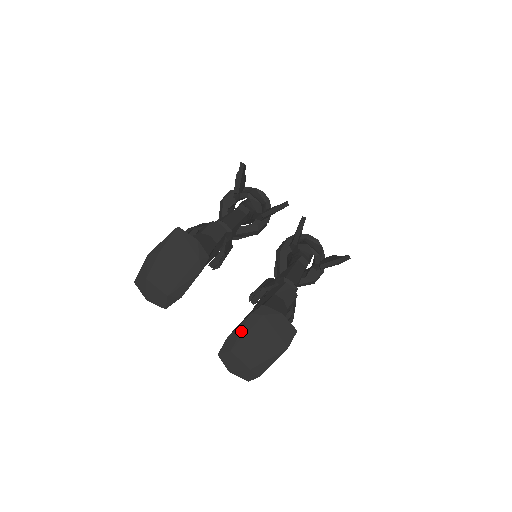
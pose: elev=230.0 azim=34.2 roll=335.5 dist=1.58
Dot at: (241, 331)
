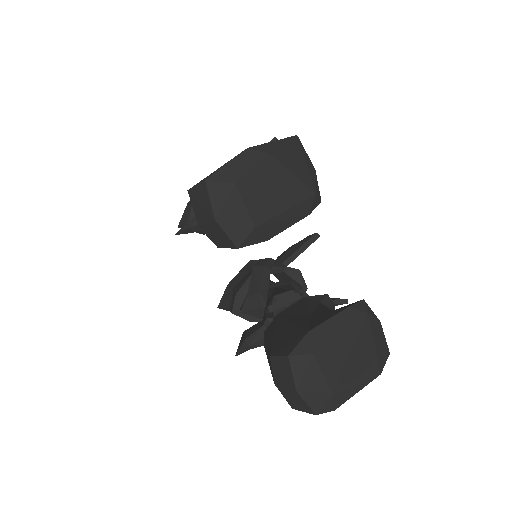
Dot at: (334, 327)
